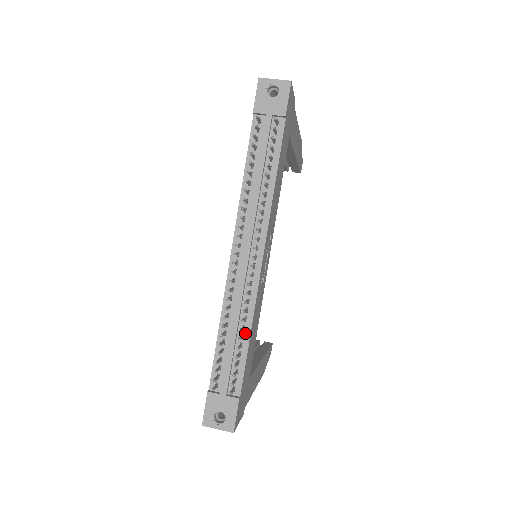
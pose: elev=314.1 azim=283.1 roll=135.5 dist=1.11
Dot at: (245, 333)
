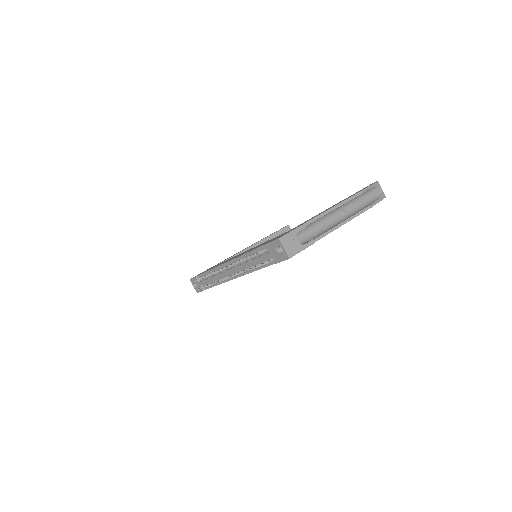
Dot at: occluded
